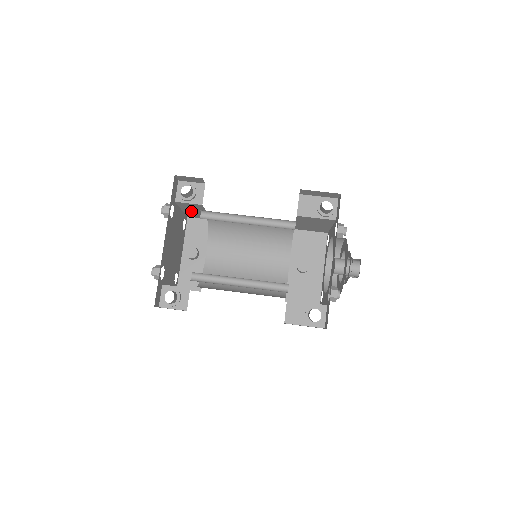
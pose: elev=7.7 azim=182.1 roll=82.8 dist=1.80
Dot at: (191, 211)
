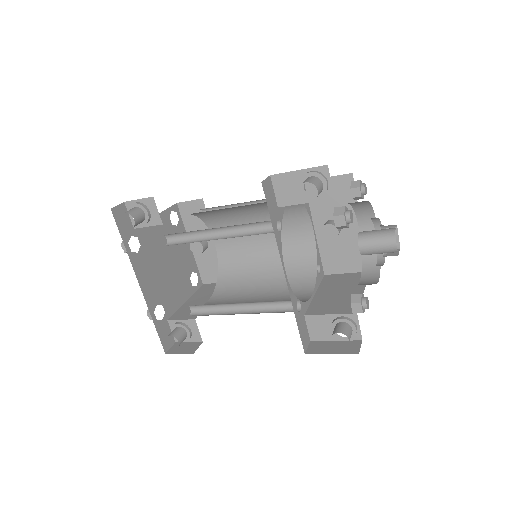
Dot at: occluded
